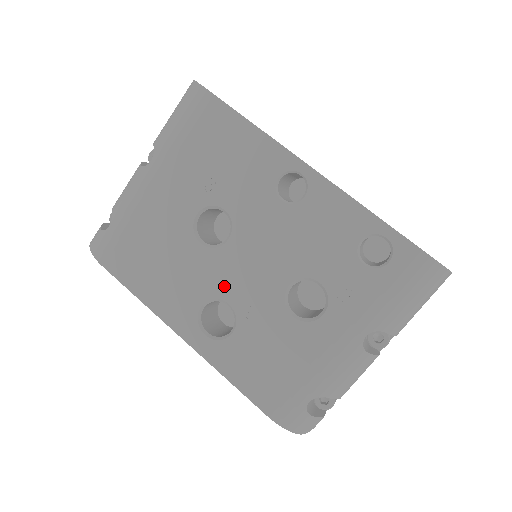
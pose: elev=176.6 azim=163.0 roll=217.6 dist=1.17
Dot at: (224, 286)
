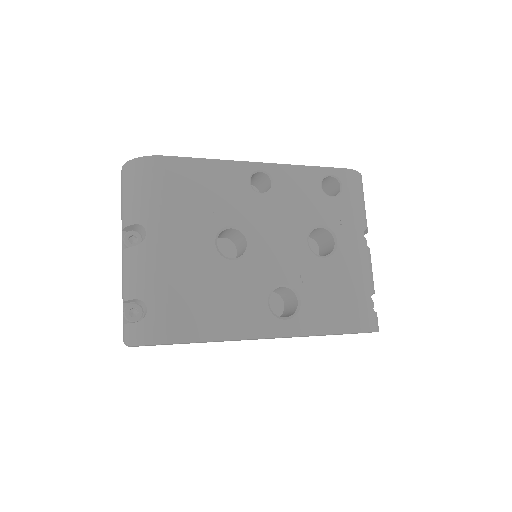
Dot at: (271, 275)
